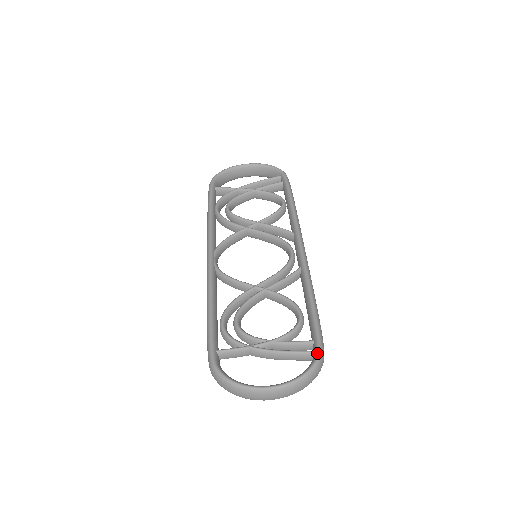
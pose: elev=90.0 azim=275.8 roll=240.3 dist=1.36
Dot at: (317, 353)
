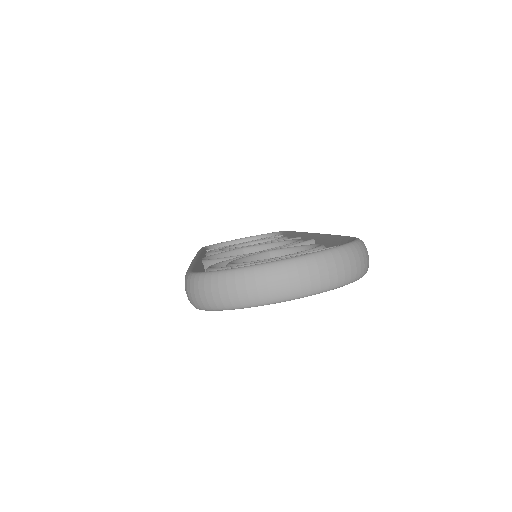
Dot at: (353, 239)
